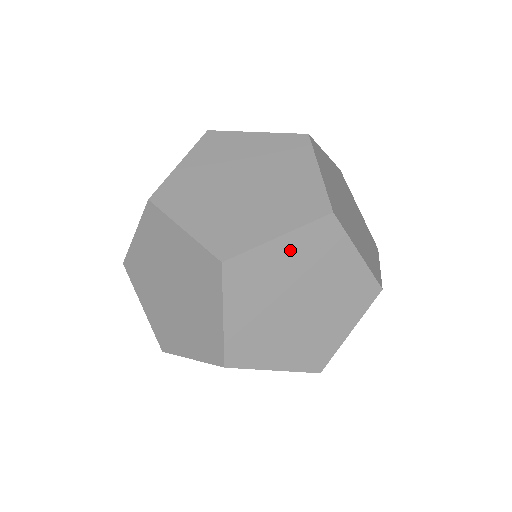
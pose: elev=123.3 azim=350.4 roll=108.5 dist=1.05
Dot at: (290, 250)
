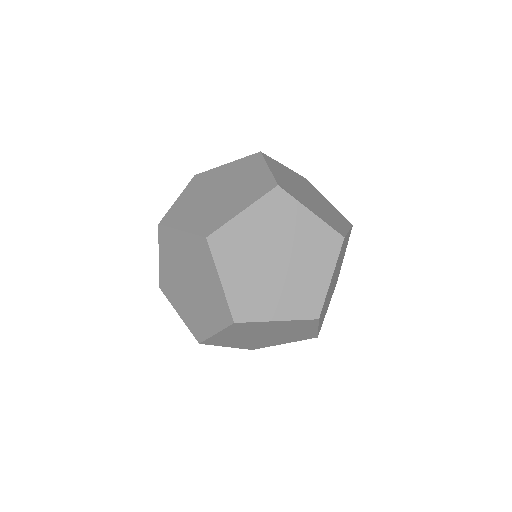
Dot at: (186, 244)
